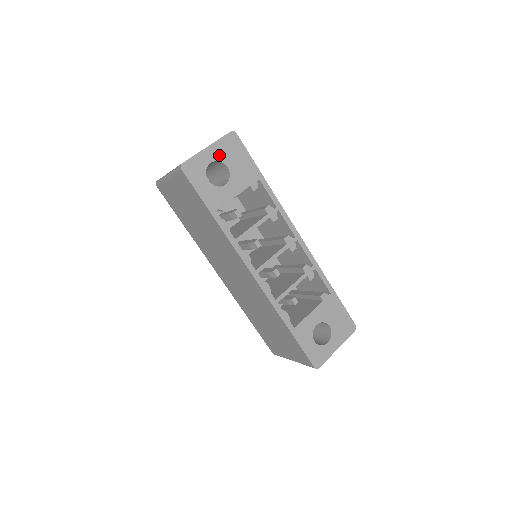
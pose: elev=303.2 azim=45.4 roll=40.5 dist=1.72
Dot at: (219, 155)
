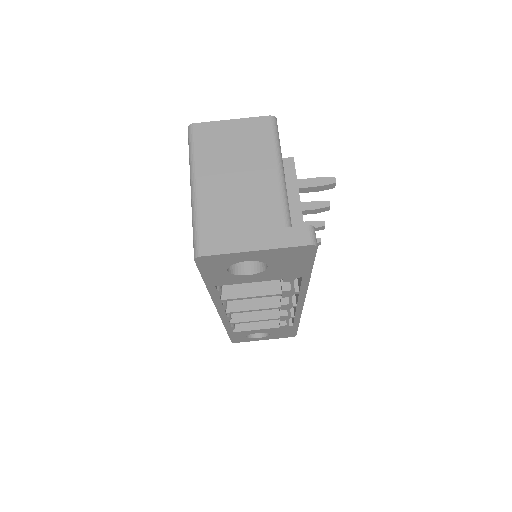
Dot at: (266, 258)
